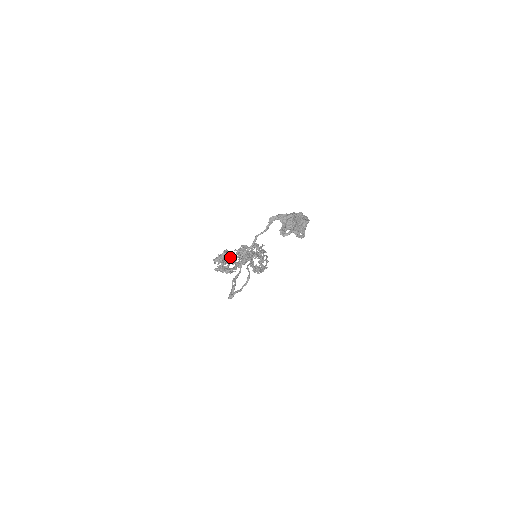
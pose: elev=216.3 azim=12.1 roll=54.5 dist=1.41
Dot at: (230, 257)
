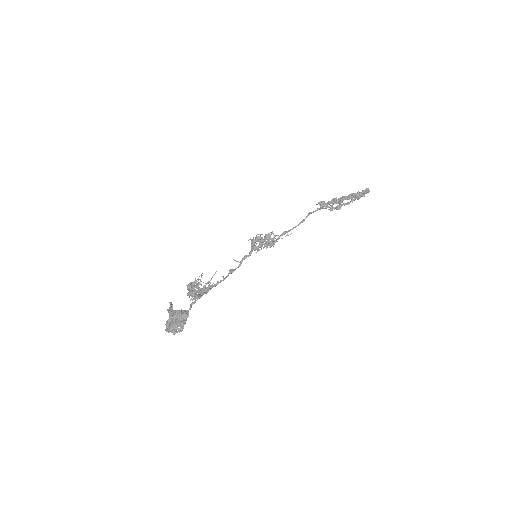
Dot at: (188, 293)
